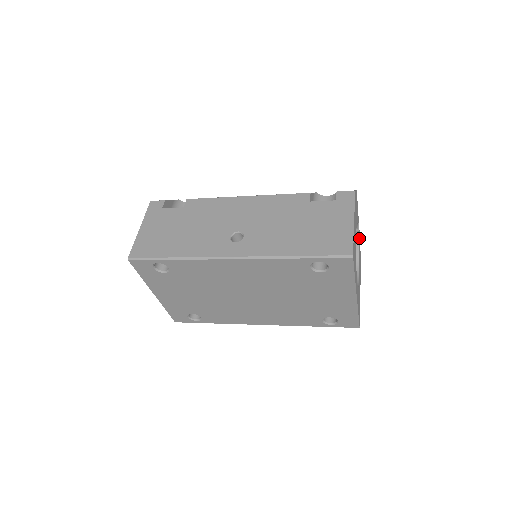
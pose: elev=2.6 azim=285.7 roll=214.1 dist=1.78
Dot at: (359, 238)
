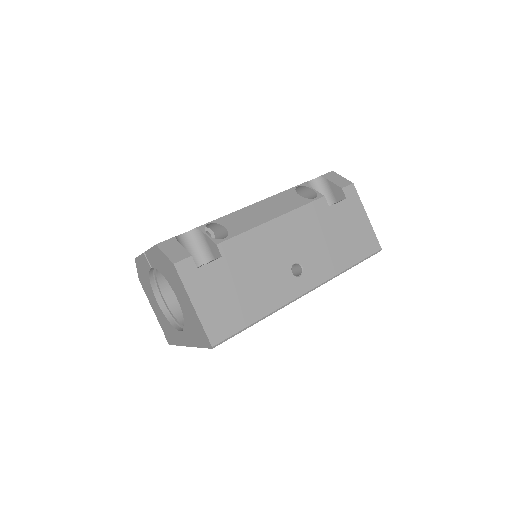
Dot at: occluded
